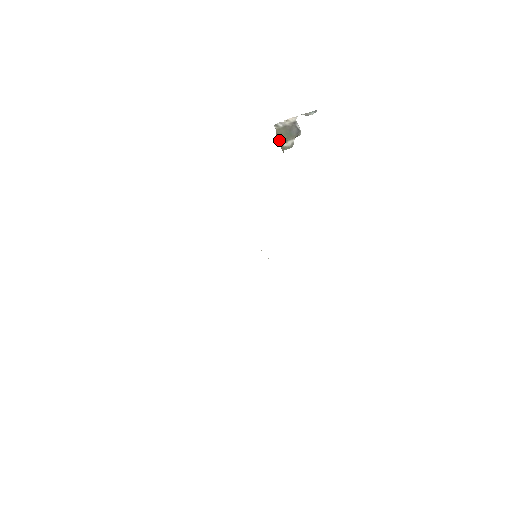
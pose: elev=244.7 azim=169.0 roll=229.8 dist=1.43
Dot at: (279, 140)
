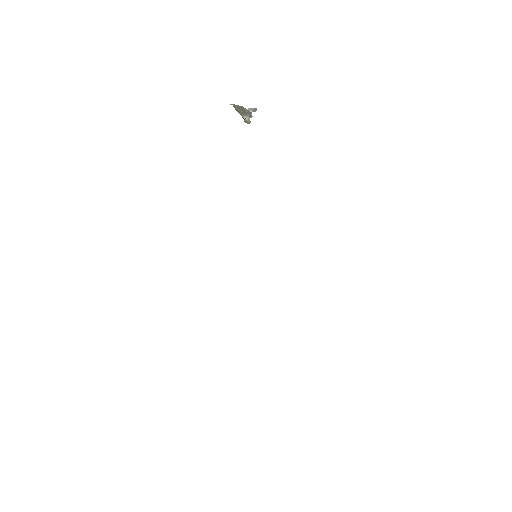
Dot at: (238, 112)
